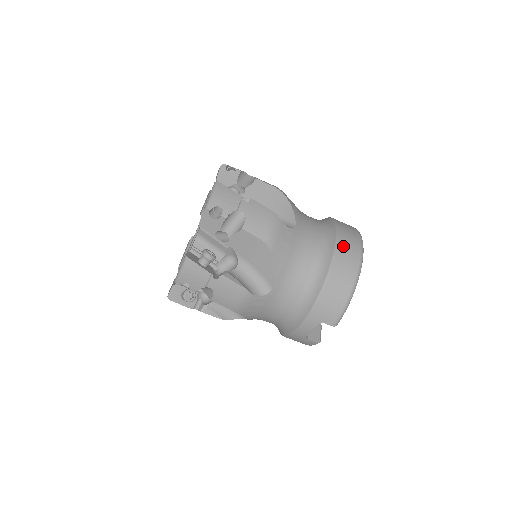
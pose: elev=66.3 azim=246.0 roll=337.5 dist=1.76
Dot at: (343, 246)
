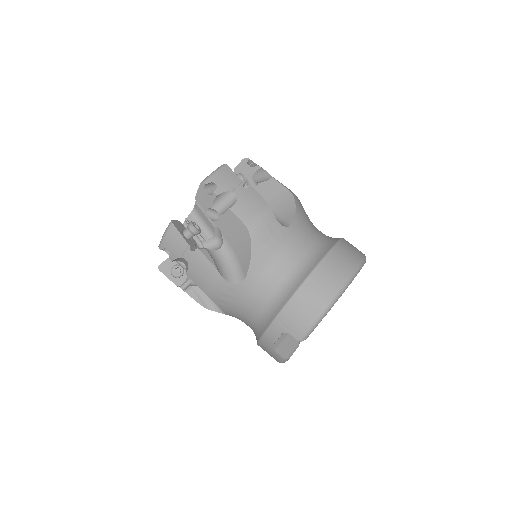
Dot at: (333, 260)
